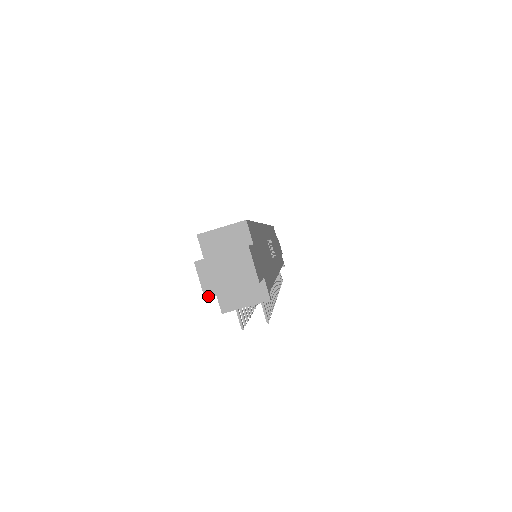
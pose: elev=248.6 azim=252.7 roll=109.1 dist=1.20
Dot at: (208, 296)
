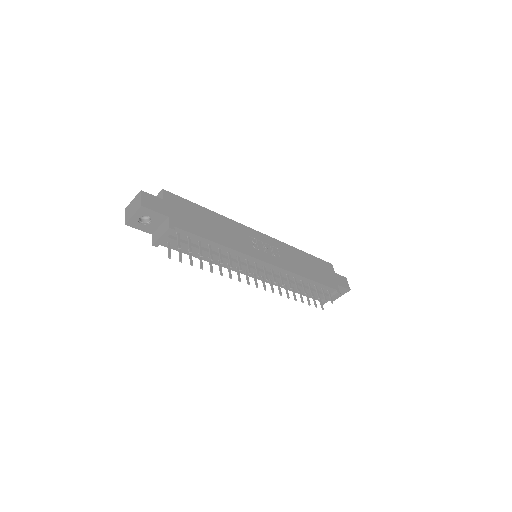
Dot at: (126, 223)
